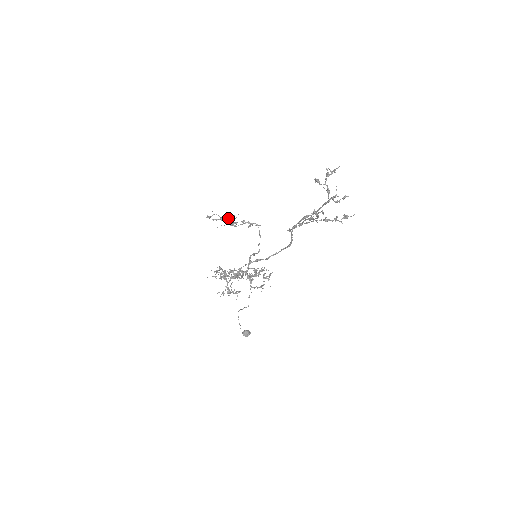
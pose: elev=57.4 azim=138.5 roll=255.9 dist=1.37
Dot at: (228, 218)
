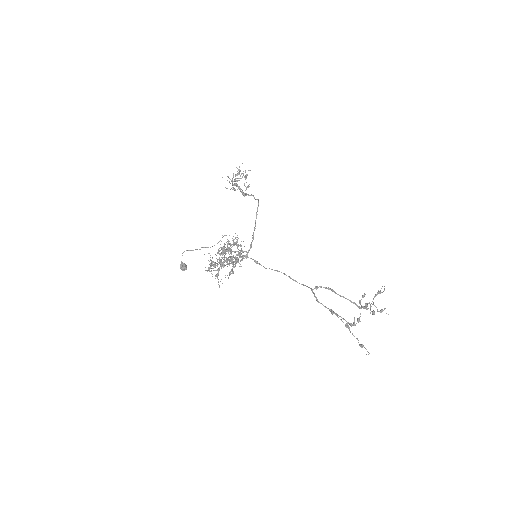
Dot at: occluded
